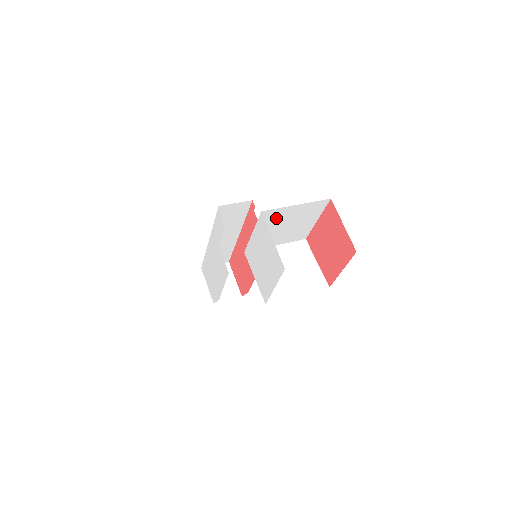
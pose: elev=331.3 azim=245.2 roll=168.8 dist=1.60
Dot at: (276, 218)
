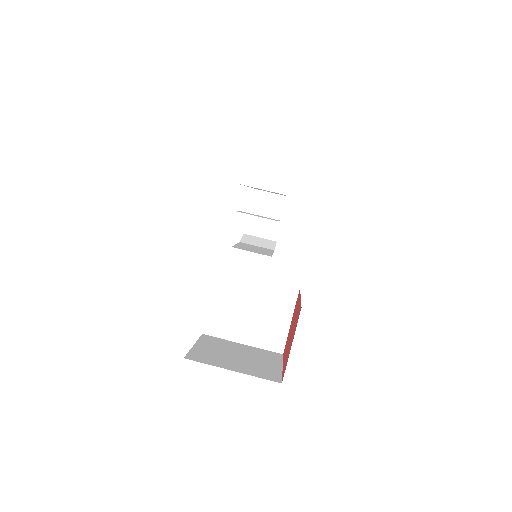
Dot at: occluded
